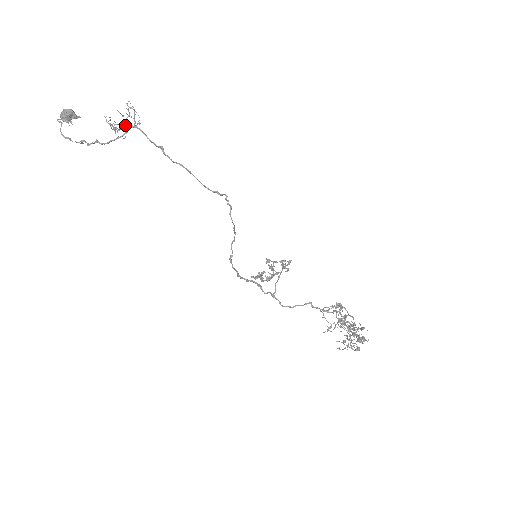
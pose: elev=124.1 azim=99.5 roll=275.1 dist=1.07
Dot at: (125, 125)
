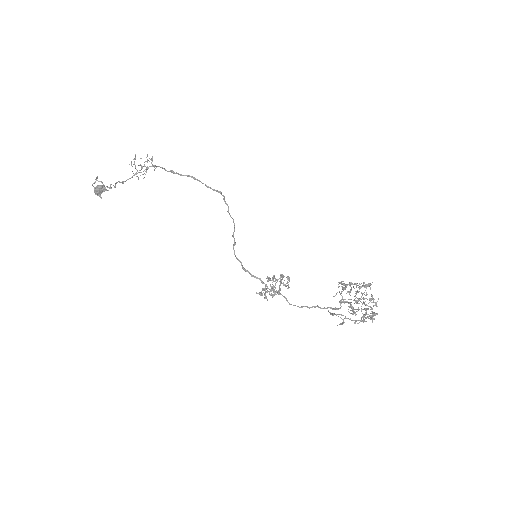
Dot at: (145, 166)
